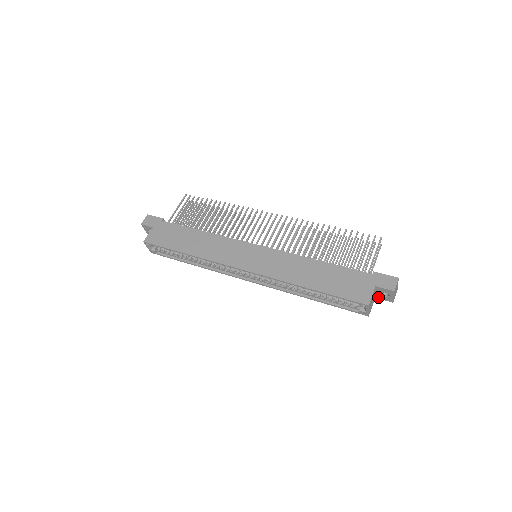
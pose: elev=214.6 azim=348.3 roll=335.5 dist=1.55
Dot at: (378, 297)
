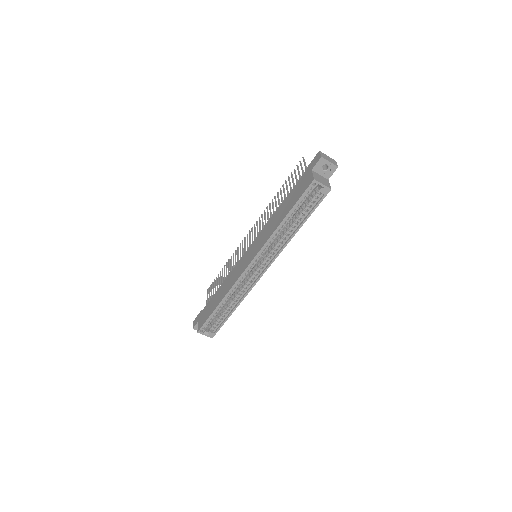
Dot at: (328, 177)
